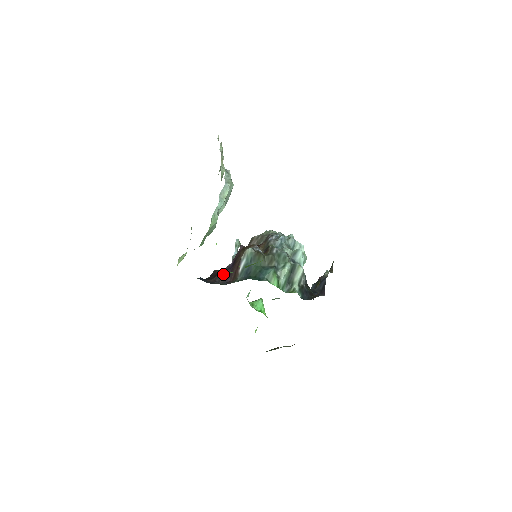
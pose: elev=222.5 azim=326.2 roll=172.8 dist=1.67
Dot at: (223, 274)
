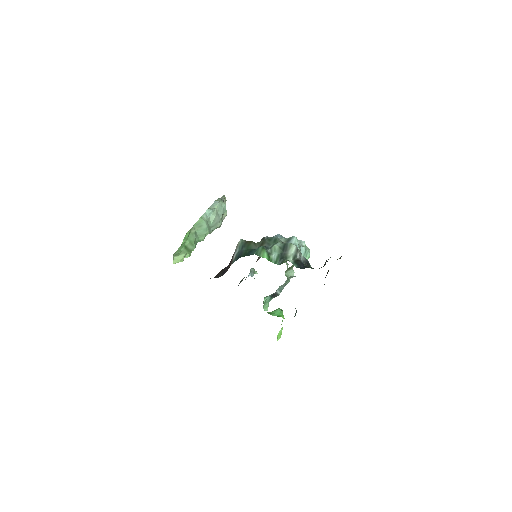
Dot at: (222, 271)
